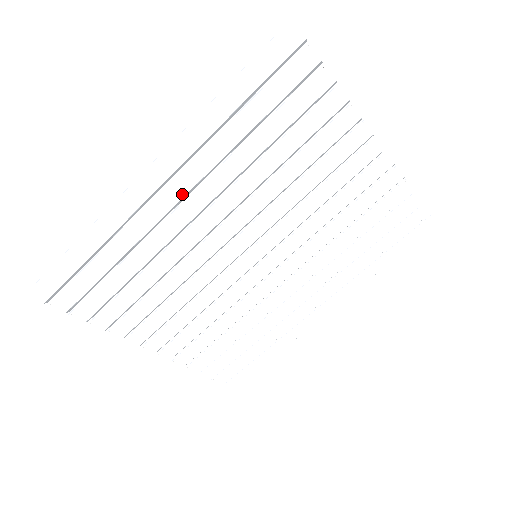
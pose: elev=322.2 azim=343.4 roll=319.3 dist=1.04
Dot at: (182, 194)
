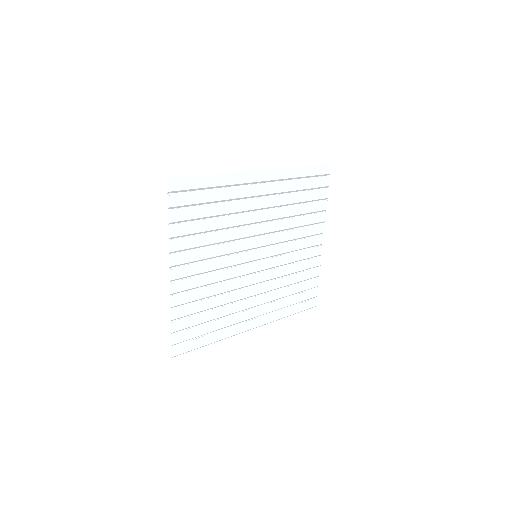
Dot at: (262, 193)
